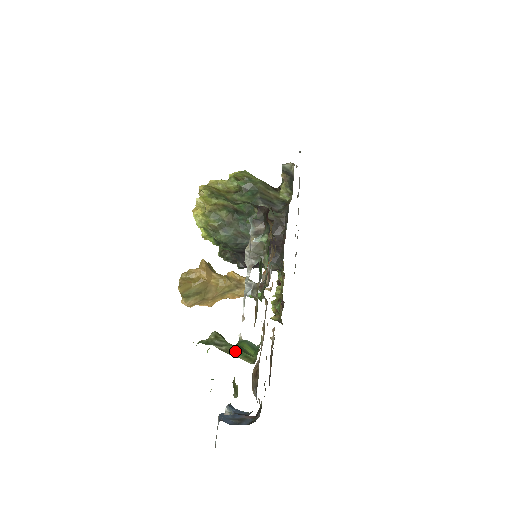
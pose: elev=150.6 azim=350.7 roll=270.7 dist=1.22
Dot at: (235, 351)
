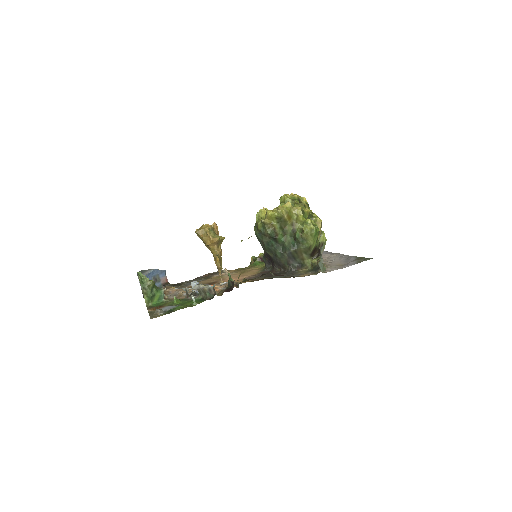
Dot at: (147, 296)
